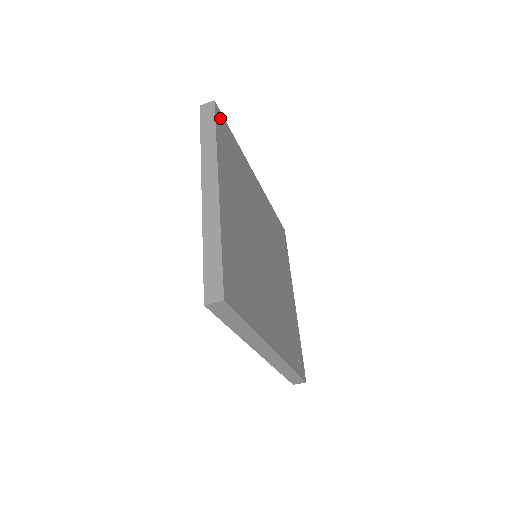
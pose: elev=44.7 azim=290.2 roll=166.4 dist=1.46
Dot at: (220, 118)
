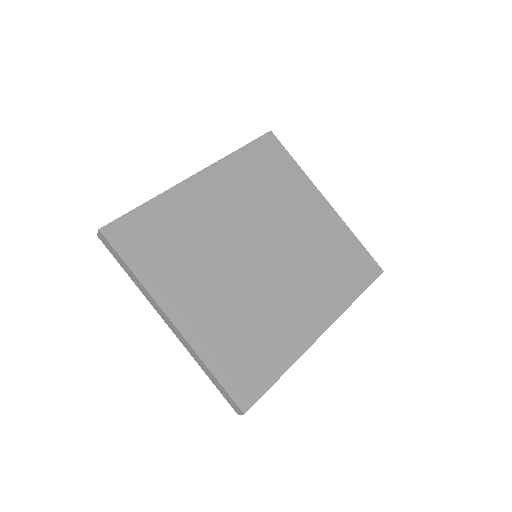
Dot at: (118, 232)
